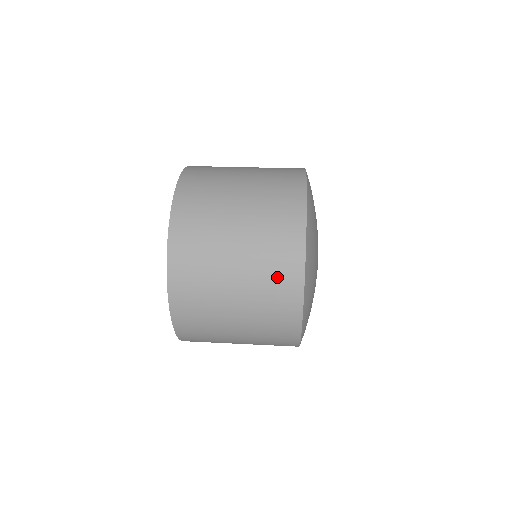
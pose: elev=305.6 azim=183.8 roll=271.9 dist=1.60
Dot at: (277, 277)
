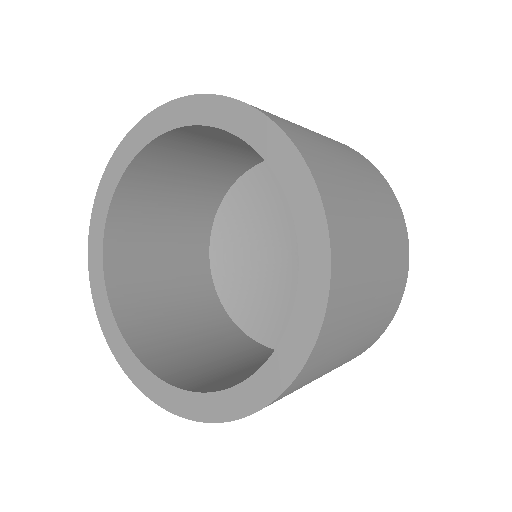
Dot at: (366, 166)
